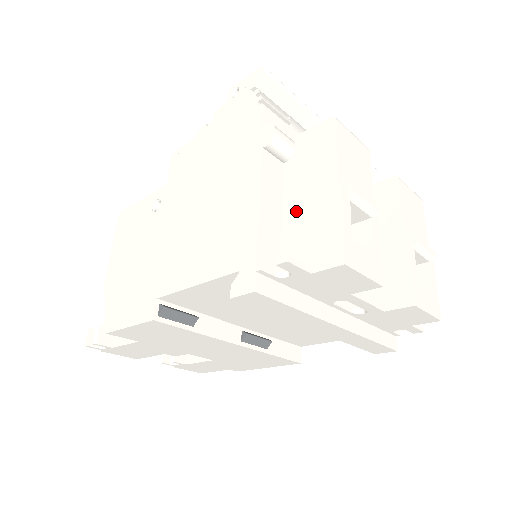
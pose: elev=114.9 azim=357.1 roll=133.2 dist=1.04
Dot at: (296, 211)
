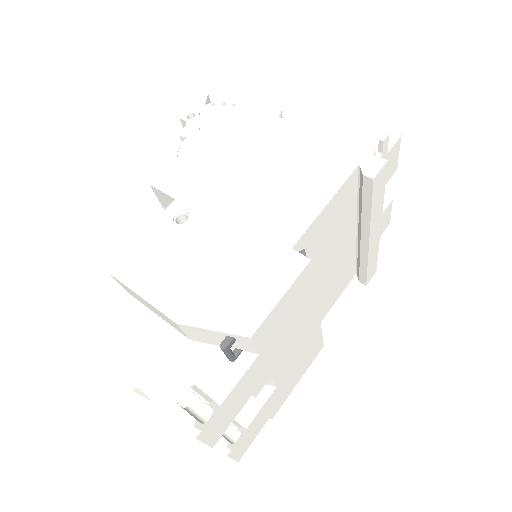
Dot at: occluded
